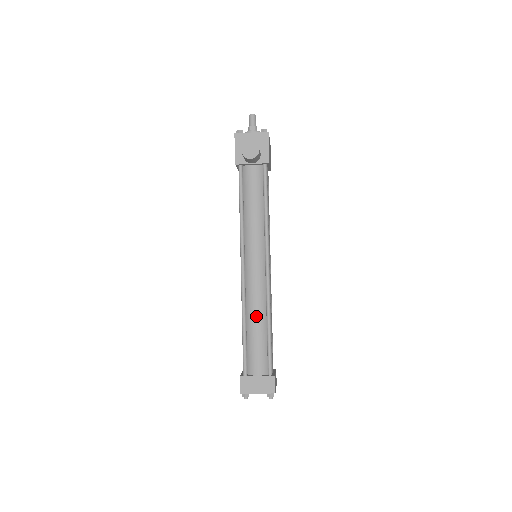
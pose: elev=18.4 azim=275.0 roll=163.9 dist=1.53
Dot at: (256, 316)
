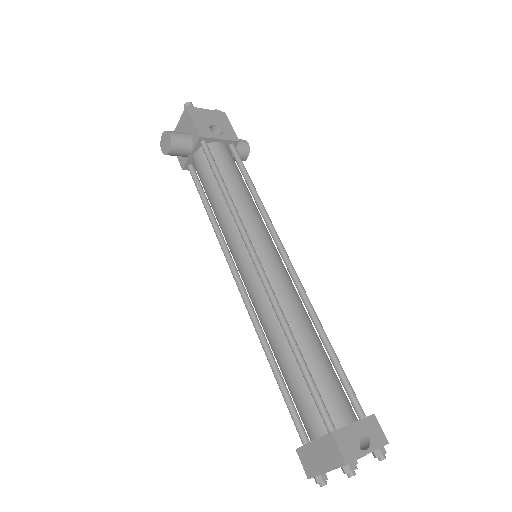
Dot at: (274, 341)
